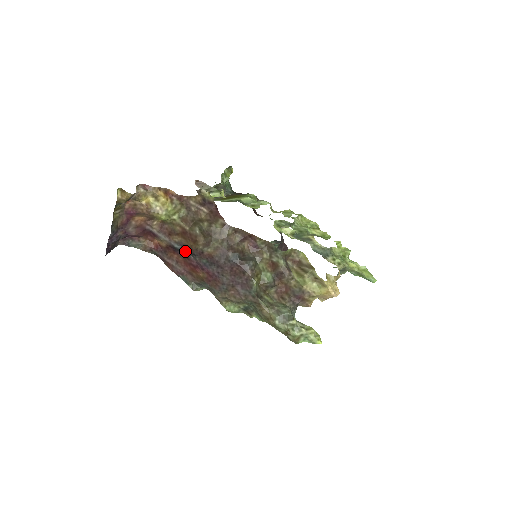
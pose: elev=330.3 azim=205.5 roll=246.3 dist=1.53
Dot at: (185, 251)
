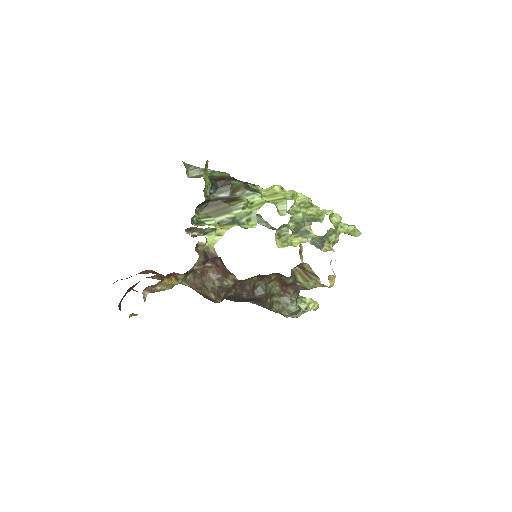
Dot at: occluded
